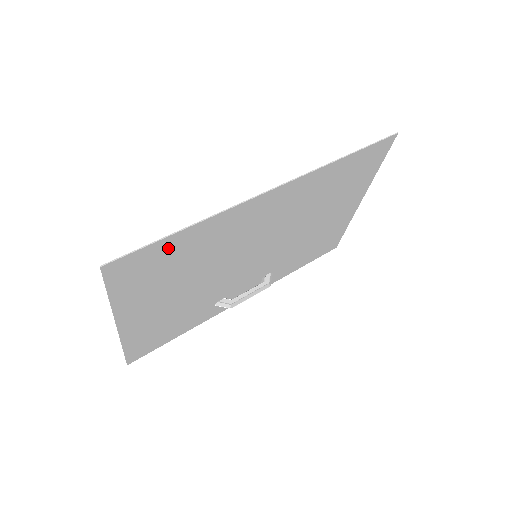
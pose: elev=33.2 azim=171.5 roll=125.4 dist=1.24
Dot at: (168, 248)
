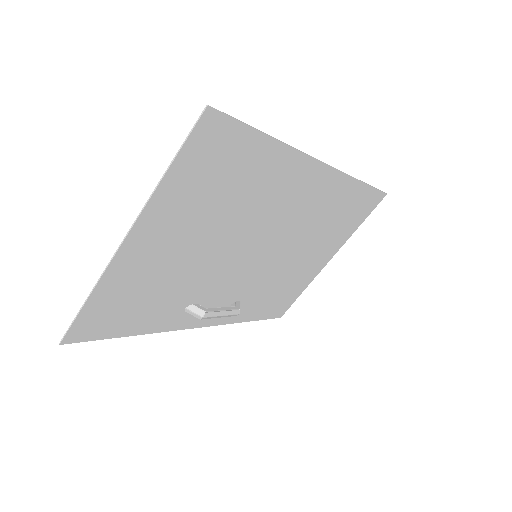
Dot at: (247, 151)
